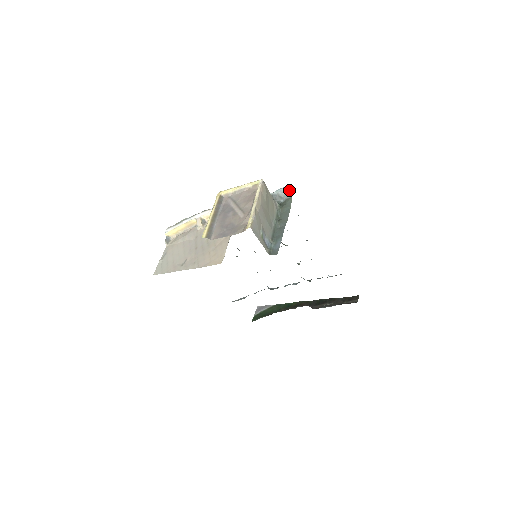
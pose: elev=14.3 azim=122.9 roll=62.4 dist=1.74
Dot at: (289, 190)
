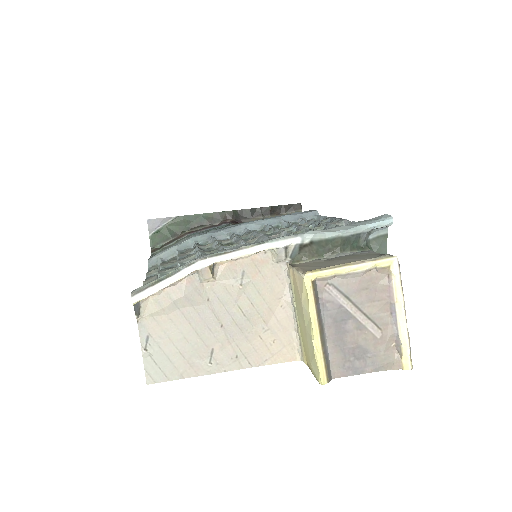
Dot at: (388, 226)
